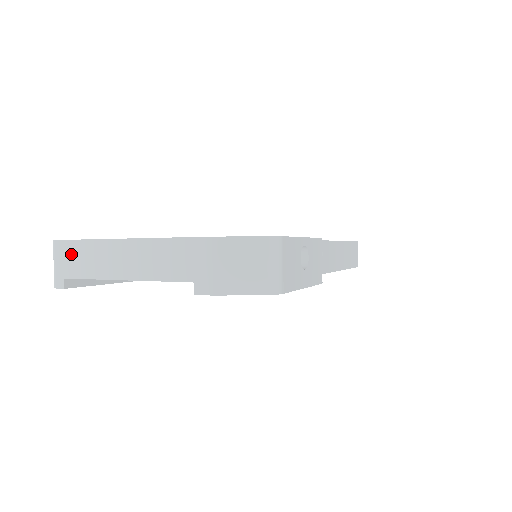
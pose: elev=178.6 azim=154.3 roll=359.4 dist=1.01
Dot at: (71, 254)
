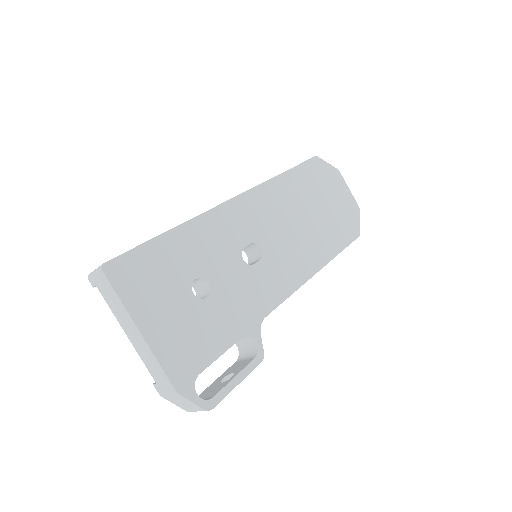
Dot at: (107, 289)
